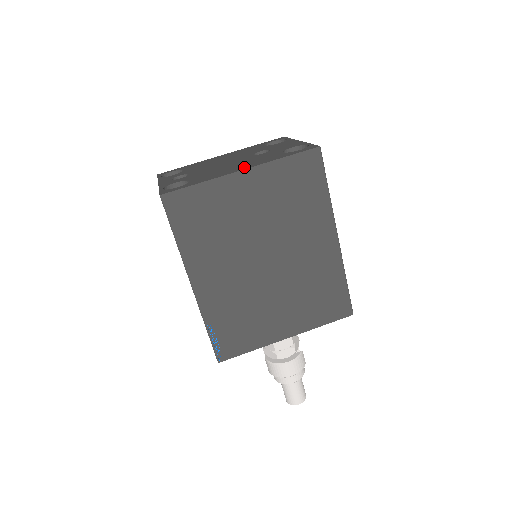
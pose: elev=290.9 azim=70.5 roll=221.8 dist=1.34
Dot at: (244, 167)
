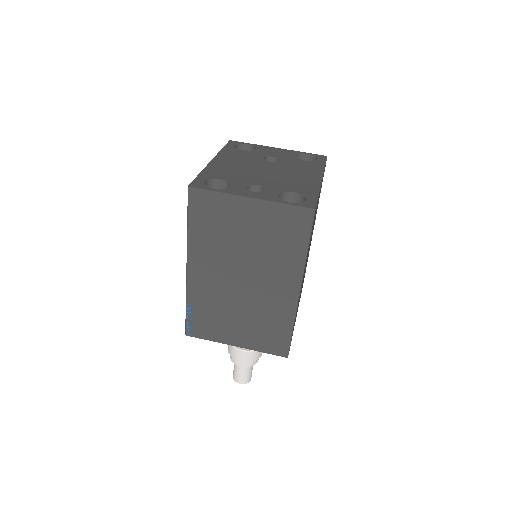
Dot at: (315, 176)
